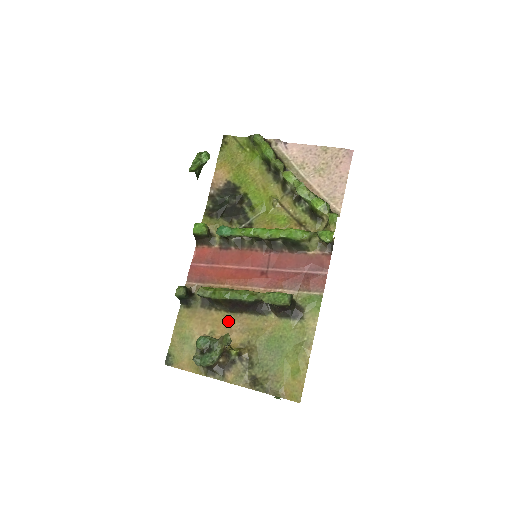
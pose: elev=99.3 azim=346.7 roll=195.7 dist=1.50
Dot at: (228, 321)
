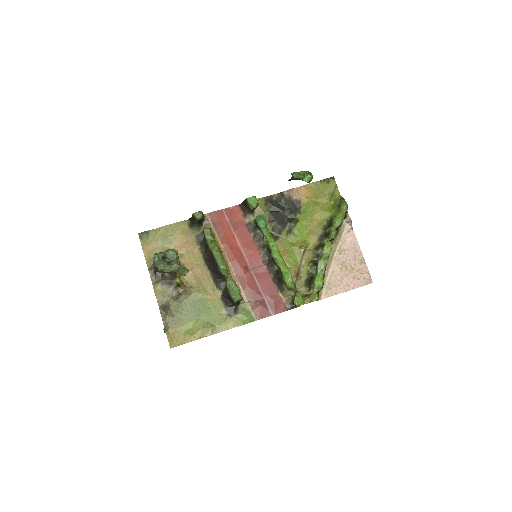
Dot at: (197, 263)
